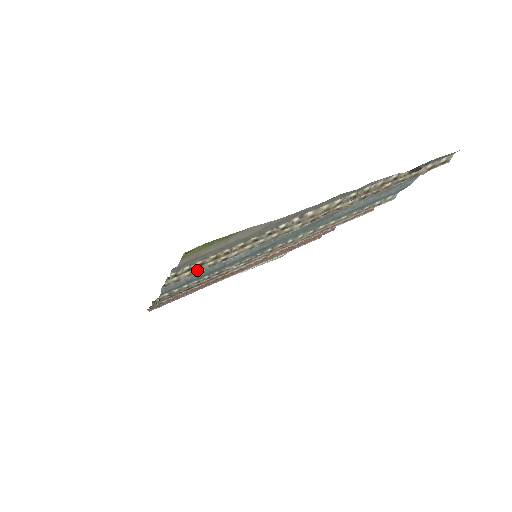
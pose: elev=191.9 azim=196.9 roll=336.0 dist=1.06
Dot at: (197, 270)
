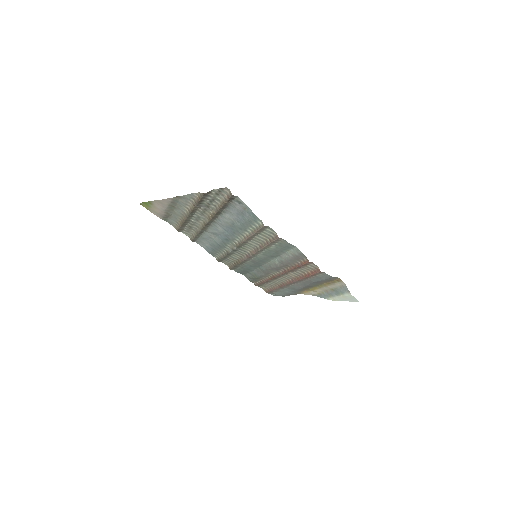
Dot at: (194, 235)
